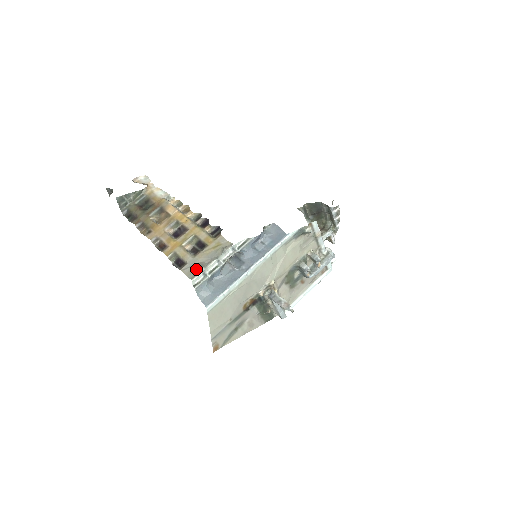
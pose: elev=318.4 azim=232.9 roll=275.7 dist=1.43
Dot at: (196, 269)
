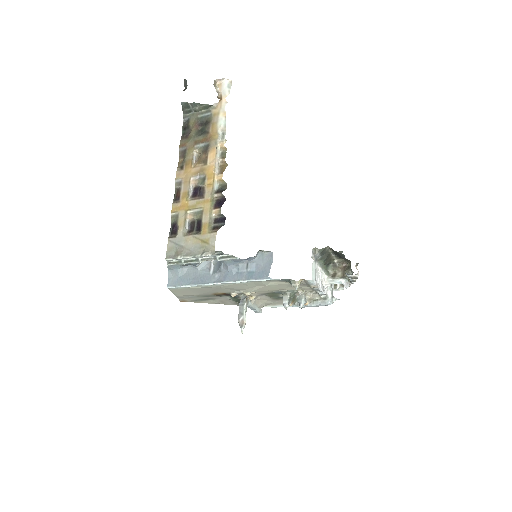
Dot at: (176, 251)
